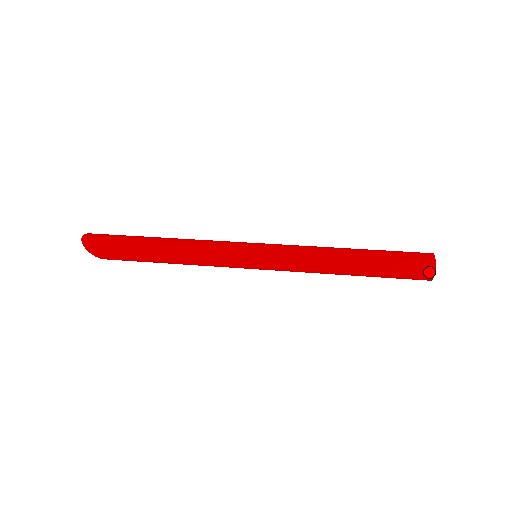
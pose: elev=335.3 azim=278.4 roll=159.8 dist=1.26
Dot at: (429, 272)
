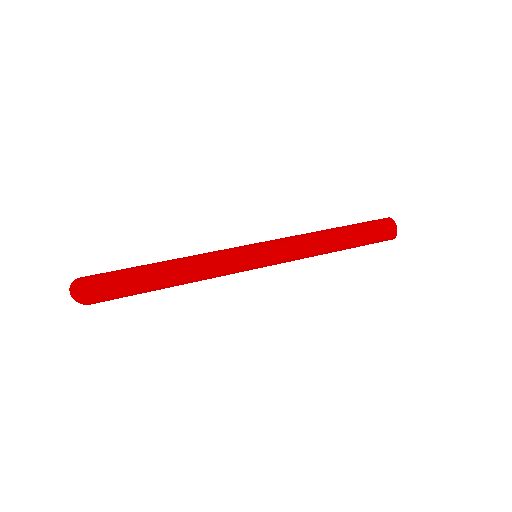
Dot at: (392, 238)
